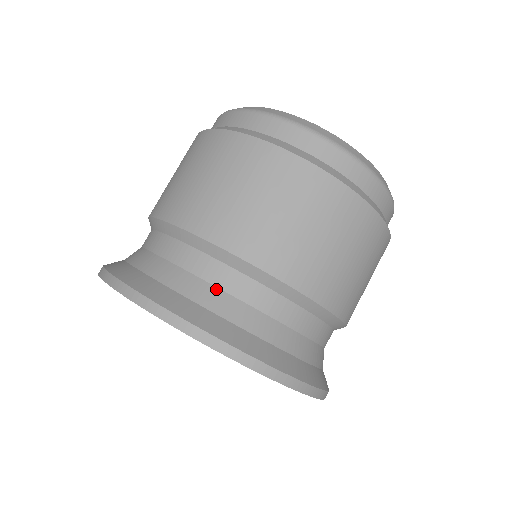
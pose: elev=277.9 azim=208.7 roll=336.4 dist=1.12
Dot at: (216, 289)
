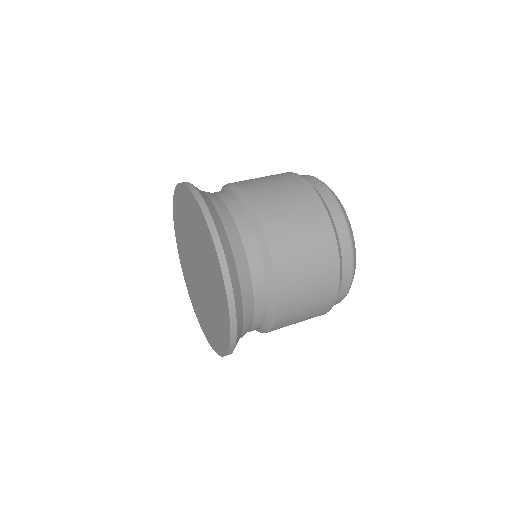
Dot at: occluded
